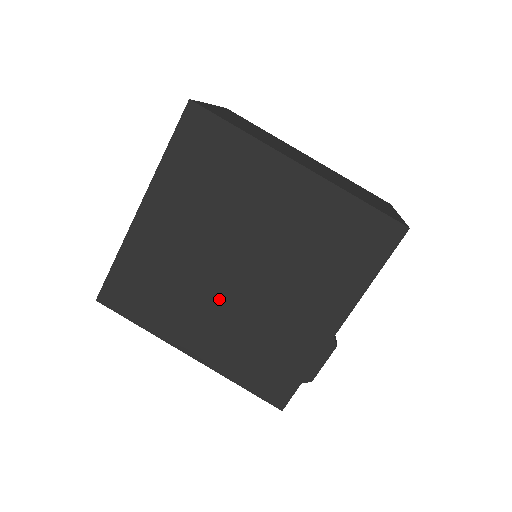
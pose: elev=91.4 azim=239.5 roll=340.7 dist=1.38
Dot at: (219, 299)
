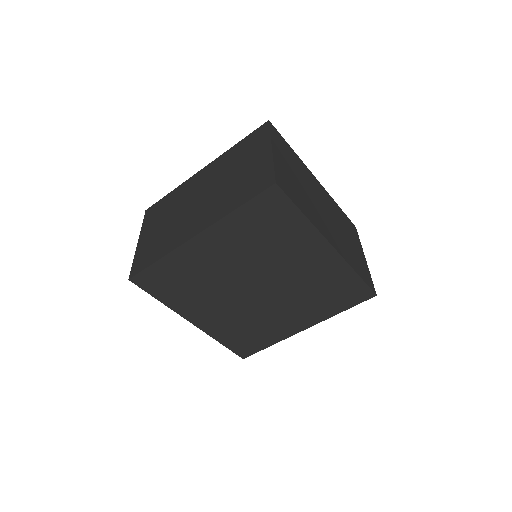
Dot at: (232, 300)
